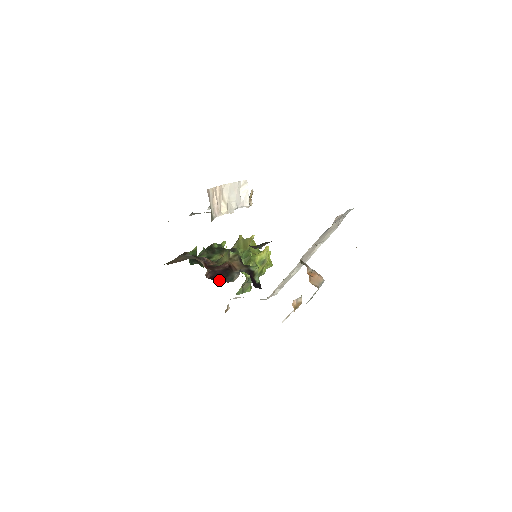
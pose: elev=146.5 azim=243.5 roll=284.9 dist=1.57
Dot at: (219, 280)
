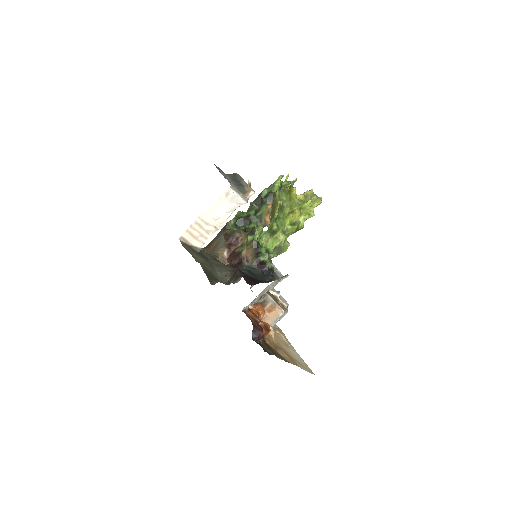
Dot at: occluded
